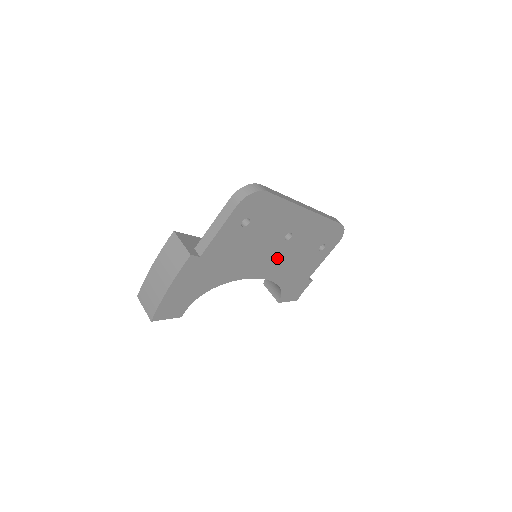
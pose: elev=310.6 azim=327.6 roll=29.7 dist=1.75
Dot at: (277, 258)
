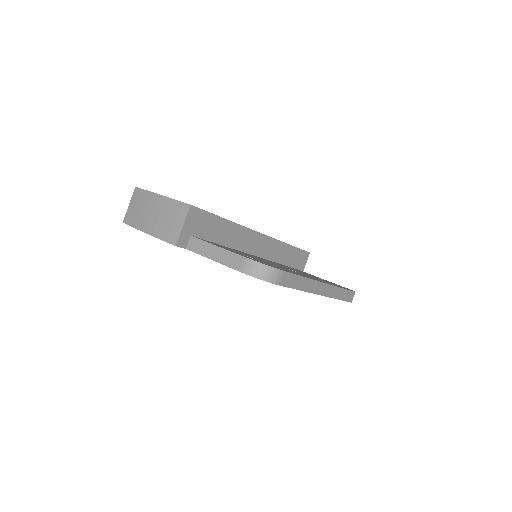
Dot at: occluded
